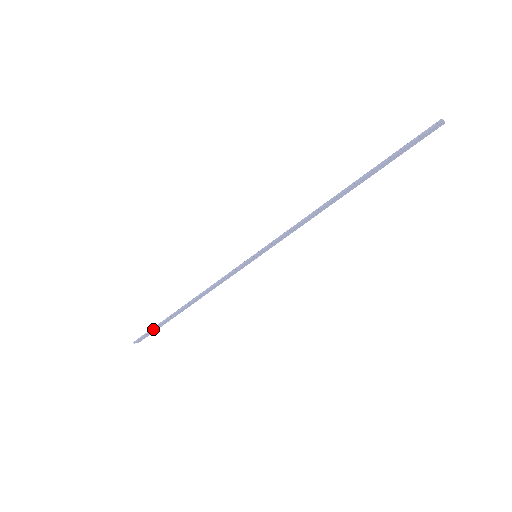
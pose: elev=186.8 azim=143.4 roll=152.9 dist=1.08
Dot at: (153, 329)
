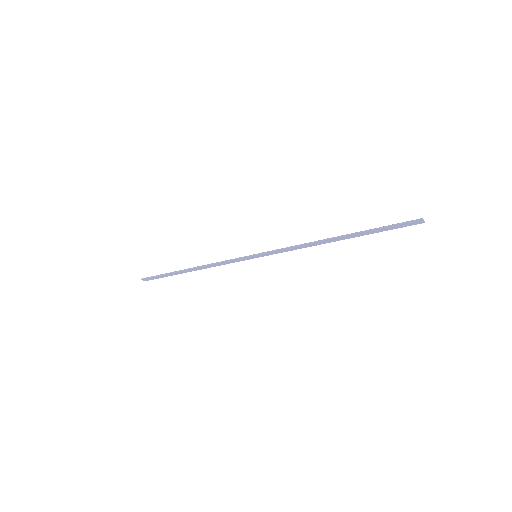
Dot at: (160, 275)
